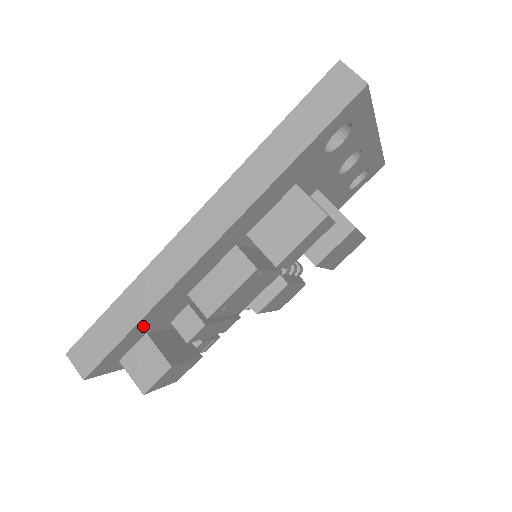
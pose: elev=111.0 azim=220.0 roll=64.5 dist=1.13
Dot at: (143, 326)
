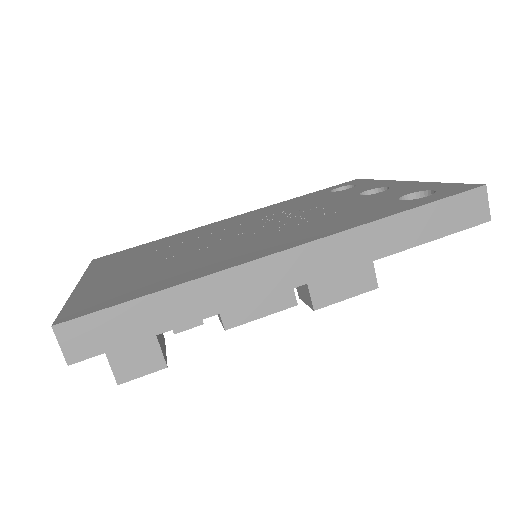
Dot at: occluded
